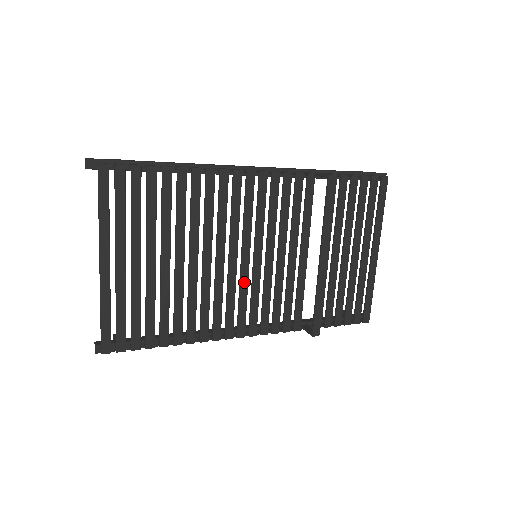
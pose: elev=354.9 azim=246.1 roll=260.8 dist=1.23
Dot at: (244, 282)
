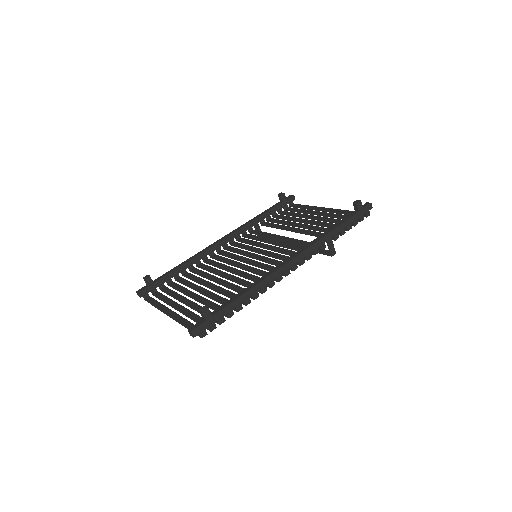
Dot at: (240, 259)
